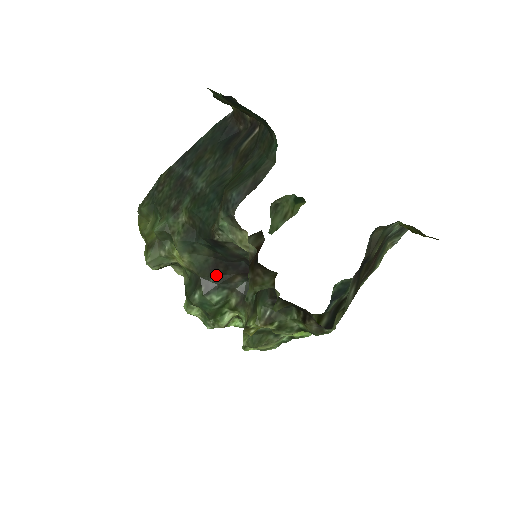
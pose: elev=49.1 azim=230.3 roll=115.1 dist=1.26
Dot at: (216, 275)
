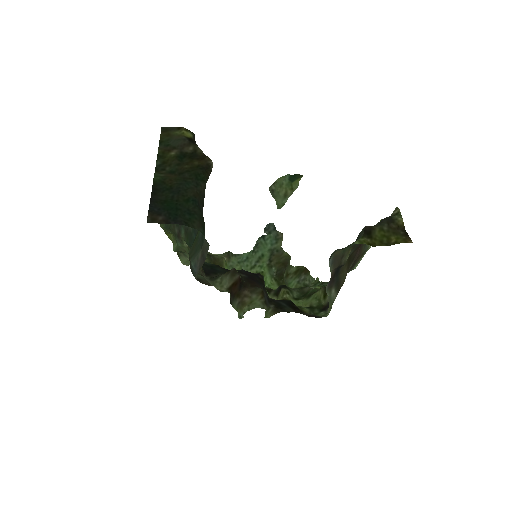
Dot at: occluded
